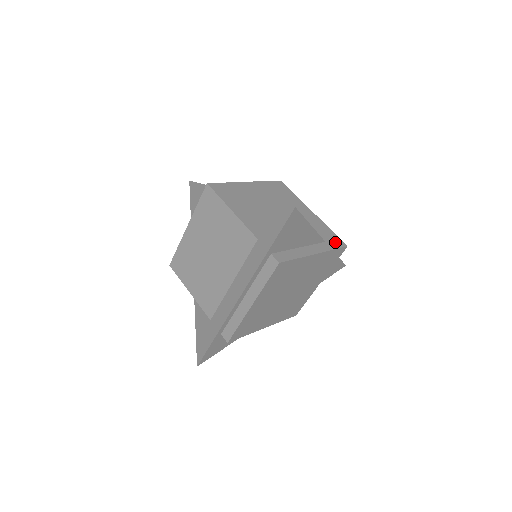
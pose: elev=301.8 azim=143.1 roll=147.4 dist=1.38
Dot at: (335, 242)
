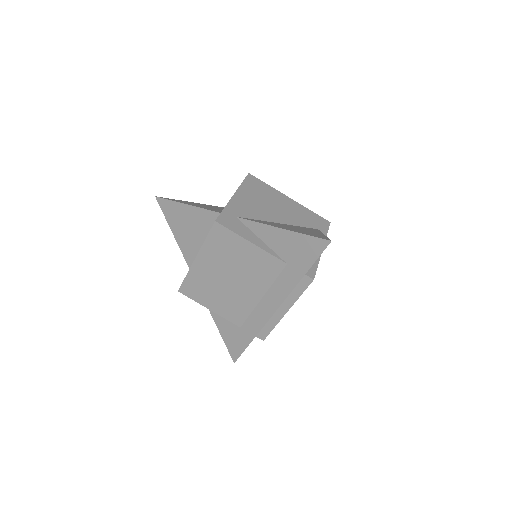
Dot at: (323, 224)
